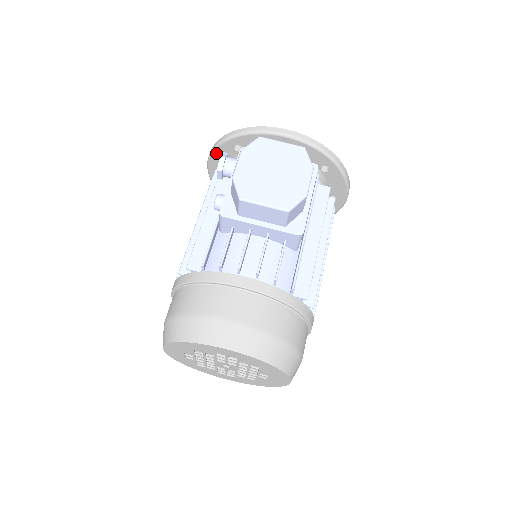
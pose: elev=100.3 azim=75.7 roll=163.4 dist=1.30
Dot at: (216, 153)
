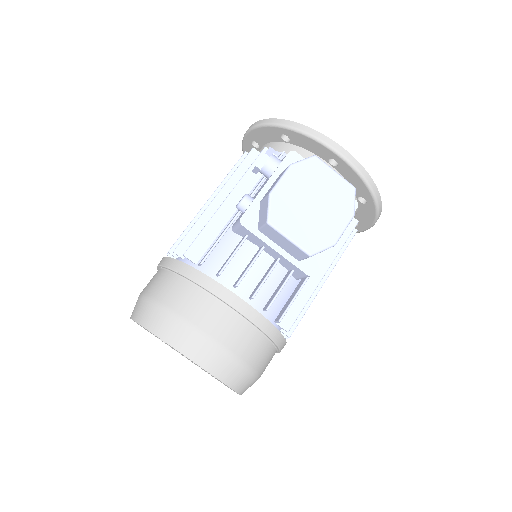
Dot at: (261, 130)
